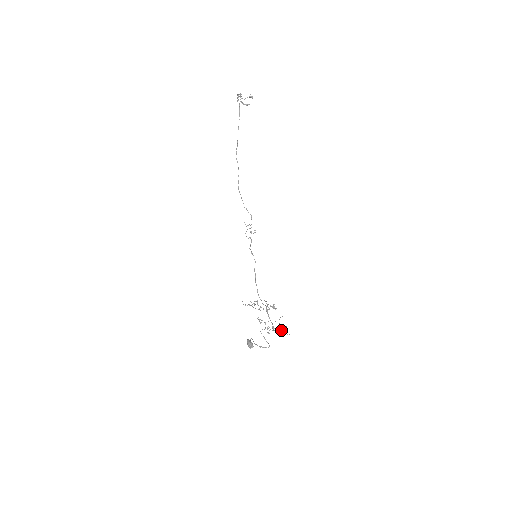
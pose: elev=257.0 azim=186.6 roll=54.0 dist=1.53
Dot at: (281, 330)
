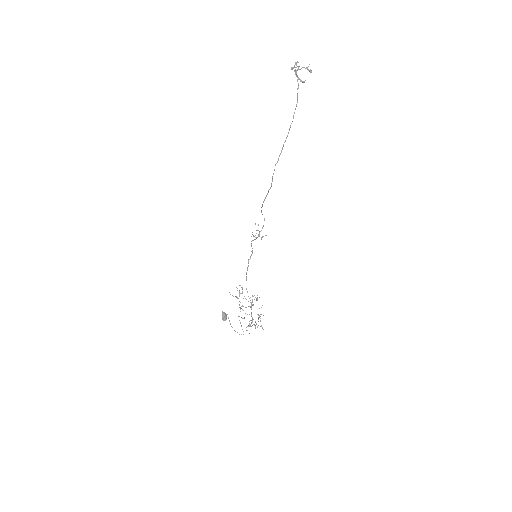
Dot at: occluded
